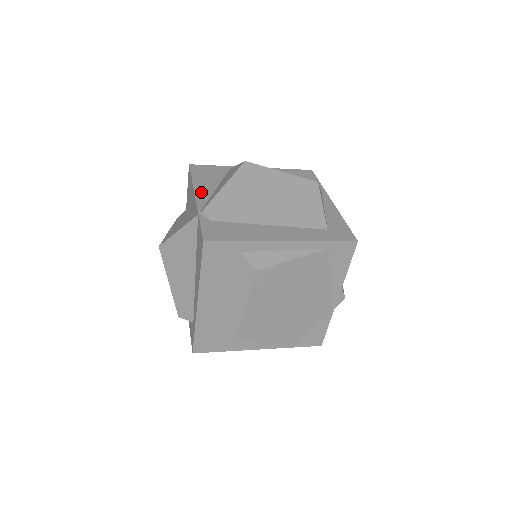
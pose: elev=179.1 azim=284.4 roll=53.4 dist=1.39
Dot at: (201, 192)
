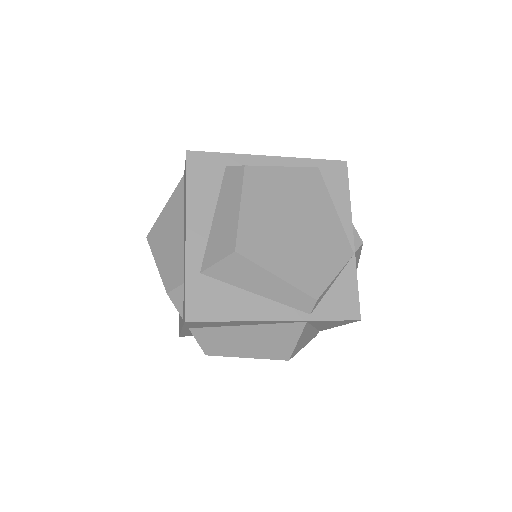
Dot at: occluded
